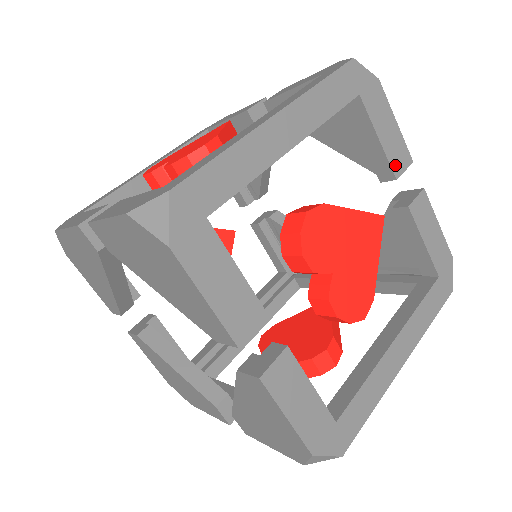
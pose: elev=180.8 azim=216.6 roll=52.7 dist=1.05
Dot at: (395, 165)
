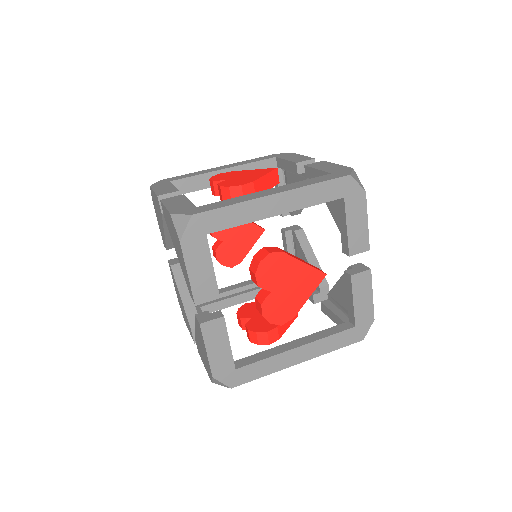
Dot at: (353, 247)
